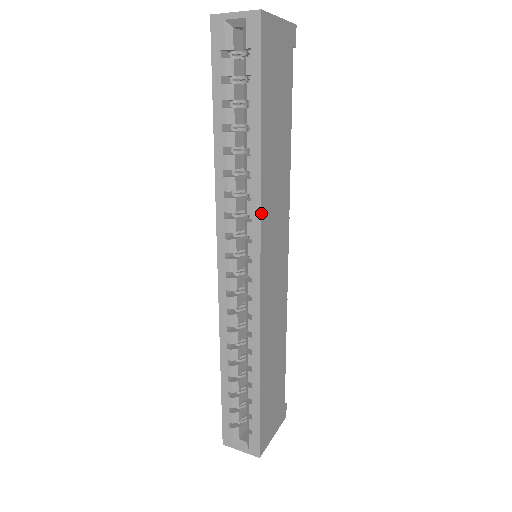
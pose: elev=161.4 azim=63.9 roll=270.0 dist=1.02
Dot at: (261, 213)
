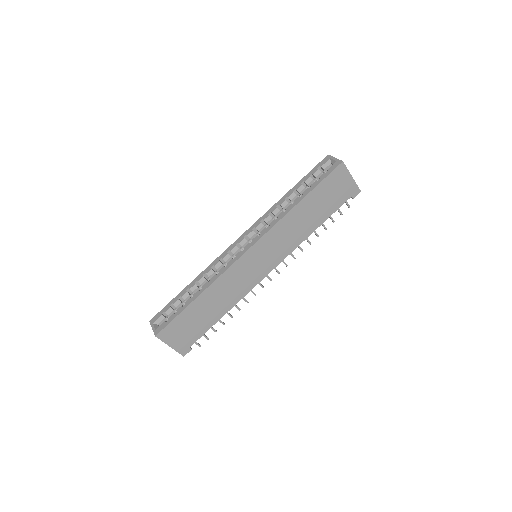
Dot at: (274, 227)
